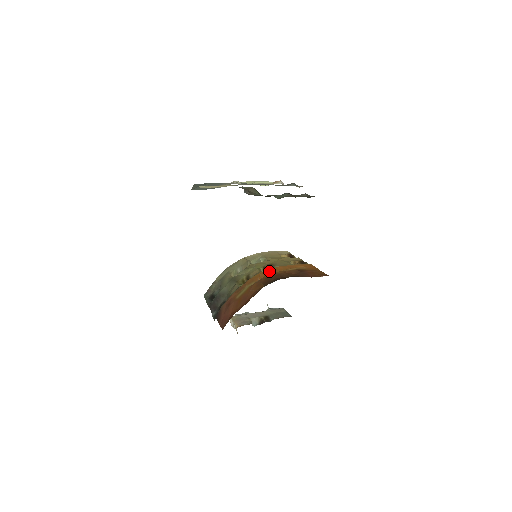
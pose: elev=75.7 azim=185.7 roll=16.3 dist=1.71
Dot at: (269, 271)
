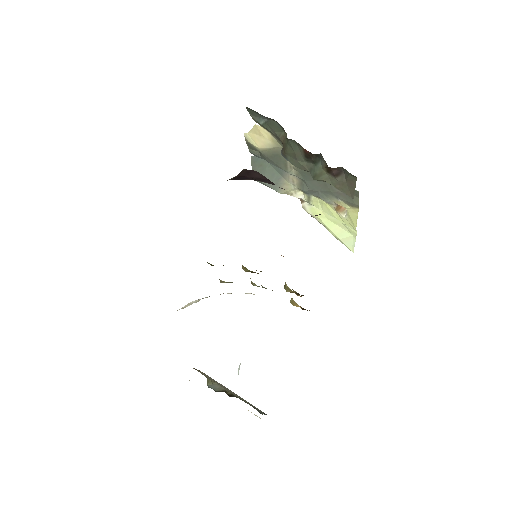
Dot at: occluded
